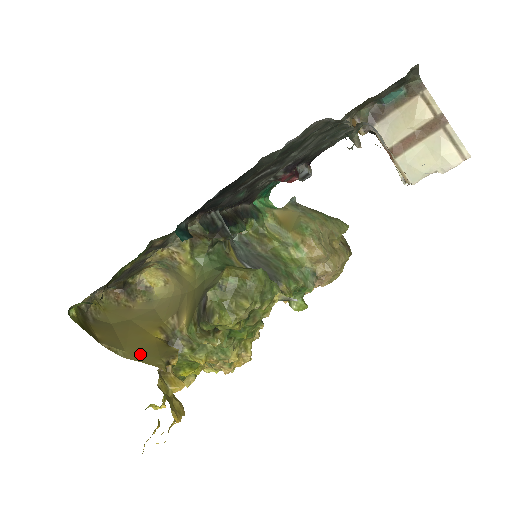
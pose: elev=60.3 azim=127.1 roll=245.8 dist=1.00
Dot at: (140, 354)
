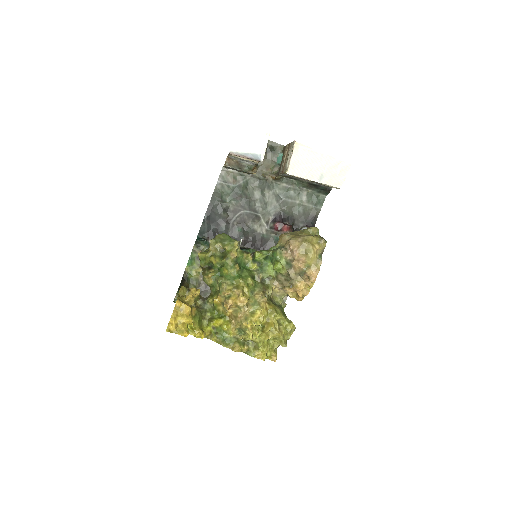
Dot at: occluded
